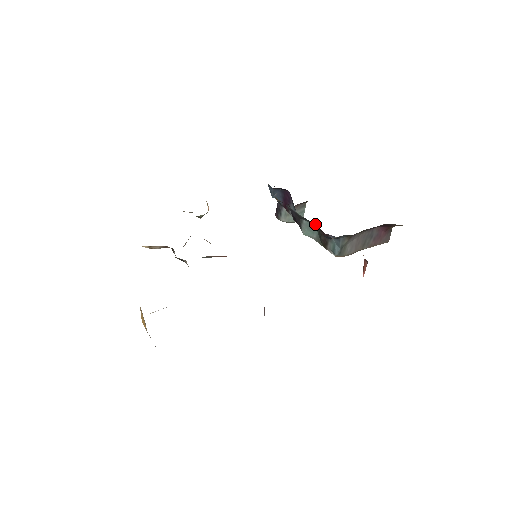
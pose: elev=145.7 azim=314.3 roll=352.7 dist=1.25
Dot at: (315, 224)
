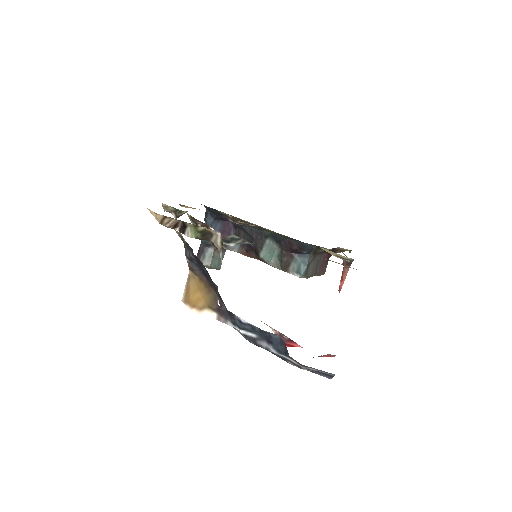
Dot at: (282, 242)
